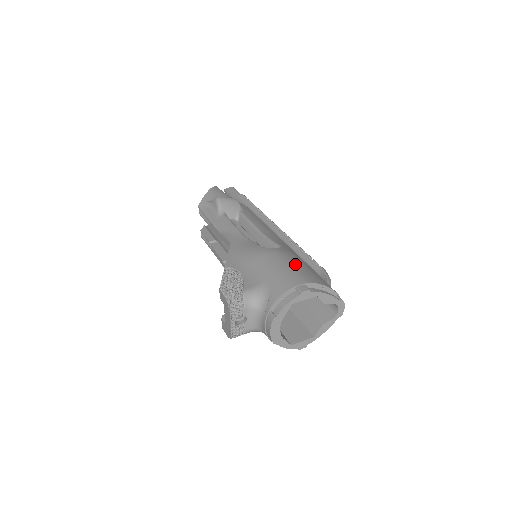
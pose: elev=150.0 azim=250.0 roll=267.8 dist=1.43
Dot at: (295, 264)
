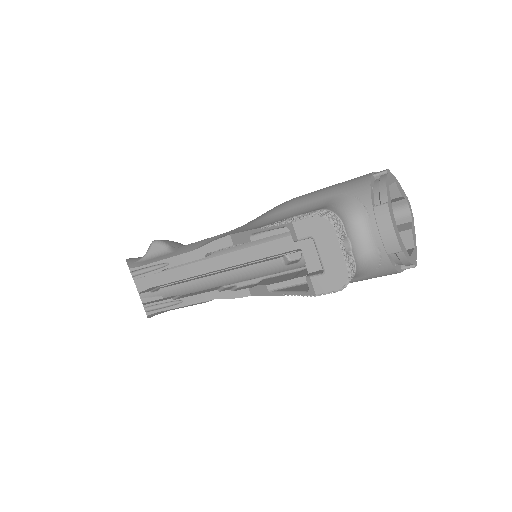
Dot at: occluded
